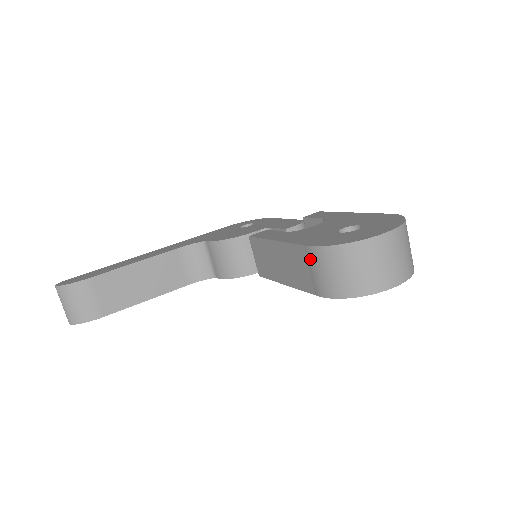
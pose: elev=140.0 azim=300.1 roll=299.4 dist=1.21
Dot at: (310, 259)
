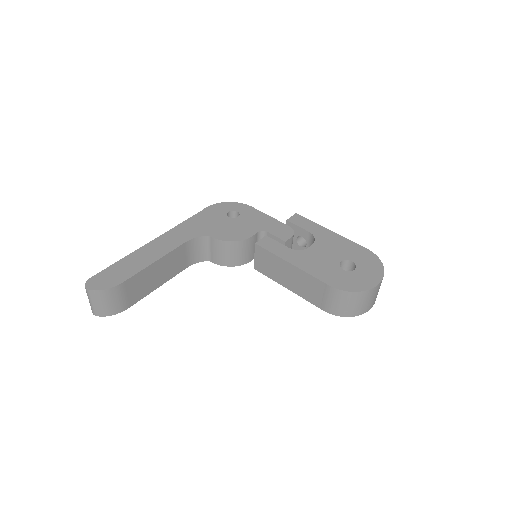
Dot at: (327, 292)
